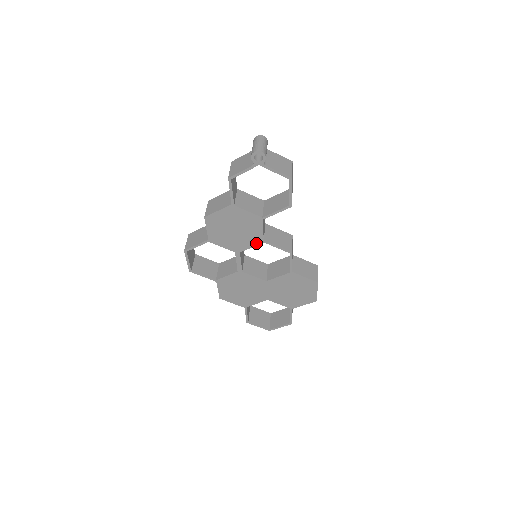
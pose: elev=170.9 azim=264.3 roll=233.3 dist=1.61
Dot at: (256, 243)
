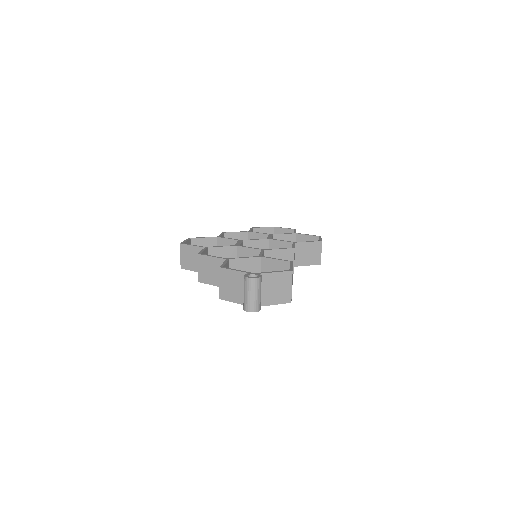
Dot at: occluded
